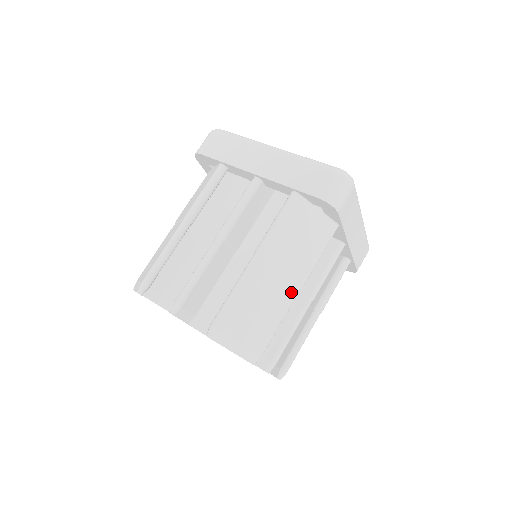
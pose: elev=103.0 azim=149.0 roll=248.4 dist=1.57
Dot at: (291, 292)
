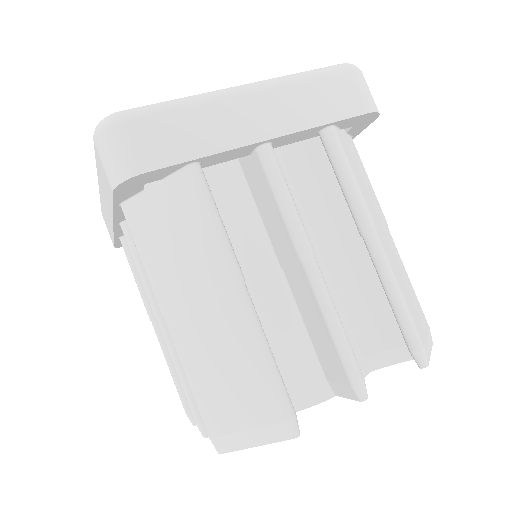
Dot at: (393, 243)
